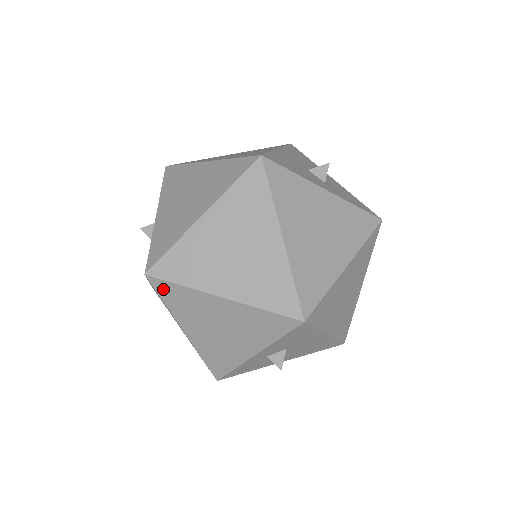
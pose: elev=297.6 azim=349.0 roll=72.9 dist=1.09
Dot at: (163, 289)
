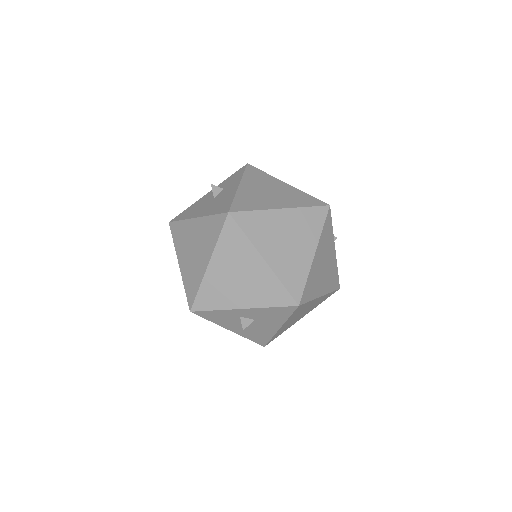
Dot at: (230, 229)
